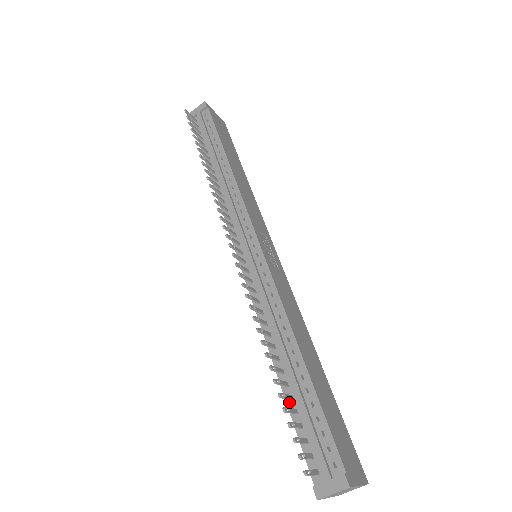
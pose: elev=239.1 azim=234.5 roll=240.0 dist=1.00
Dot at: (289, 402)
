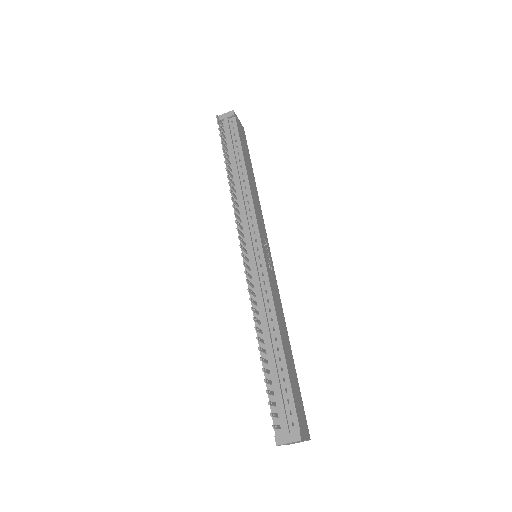
Dot at: (267, 375)
